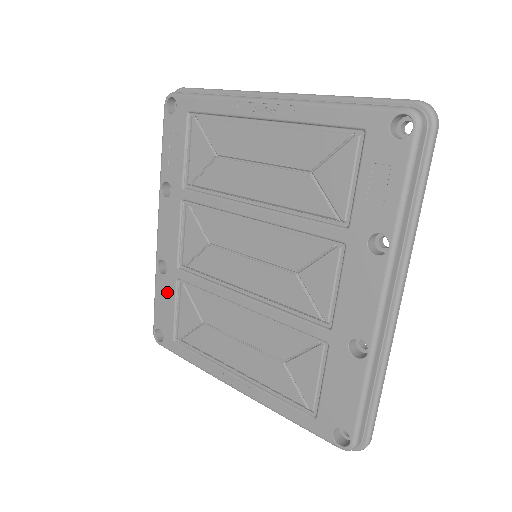
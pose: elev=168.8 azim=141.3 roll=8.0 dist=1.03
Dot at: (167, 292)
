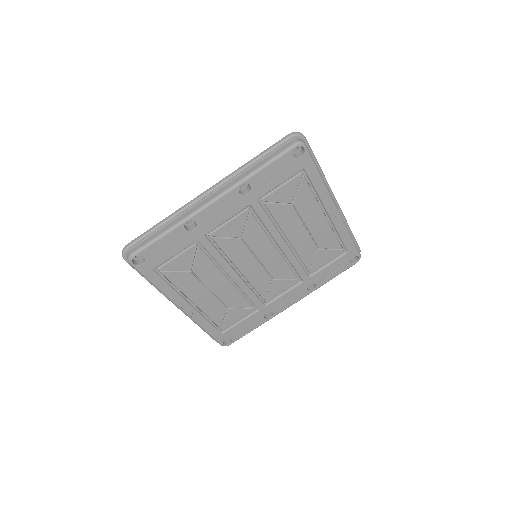
Dot at: (179, 242)
